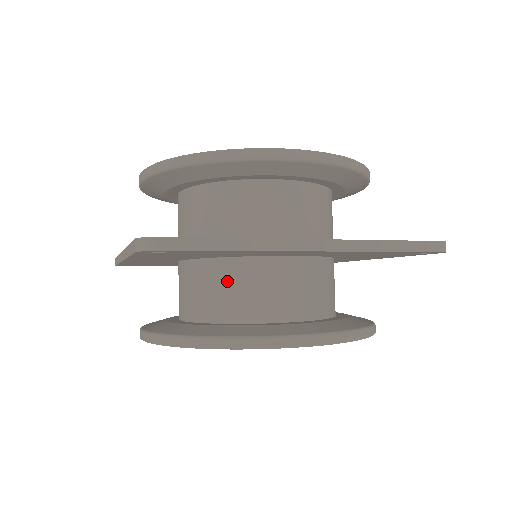
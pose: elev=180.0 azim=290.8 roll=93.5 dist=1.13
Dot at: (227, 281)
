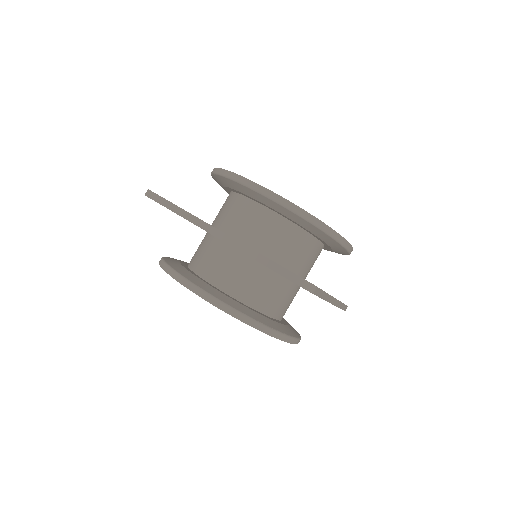
Dot at: (270, 287)
